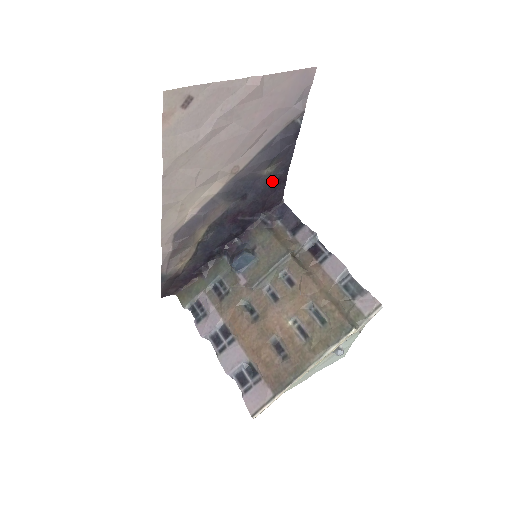
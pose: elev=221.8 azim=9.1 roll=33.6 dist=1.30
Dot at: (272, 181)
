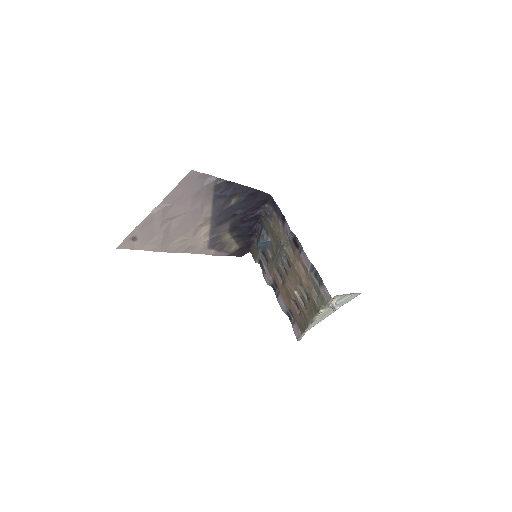
Dot at: (246, 199)
